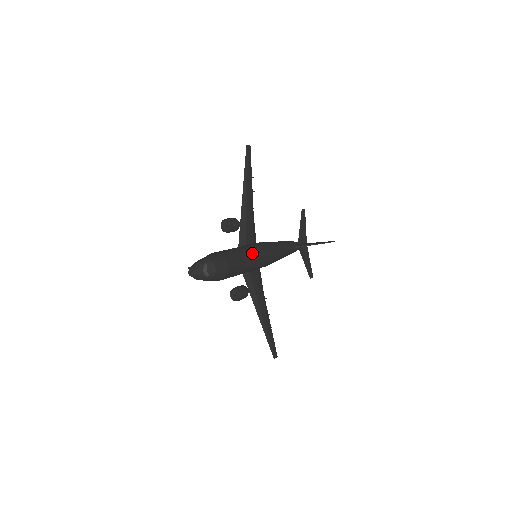
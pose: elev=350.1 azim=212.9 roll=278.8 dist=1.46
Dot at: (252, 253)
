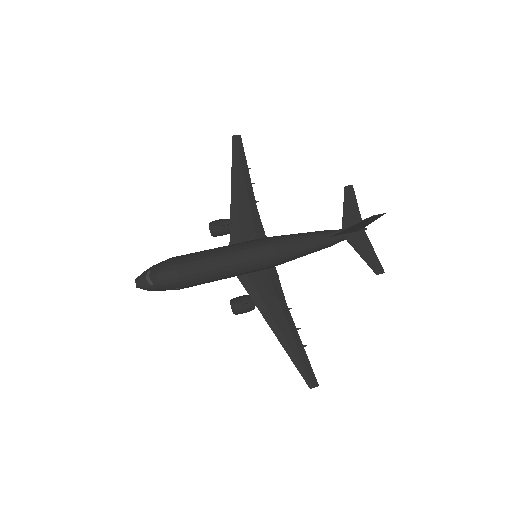
Dot at: (227, 251)
